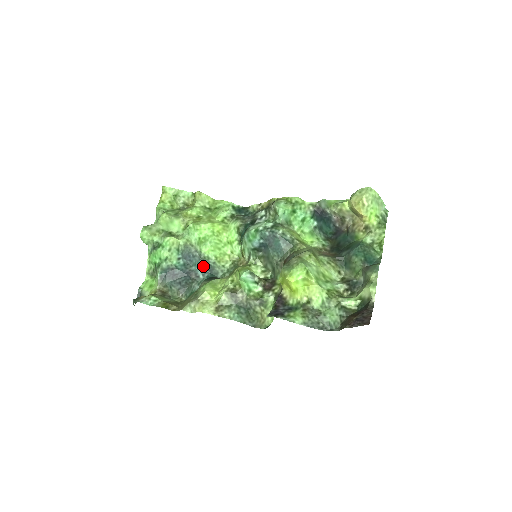
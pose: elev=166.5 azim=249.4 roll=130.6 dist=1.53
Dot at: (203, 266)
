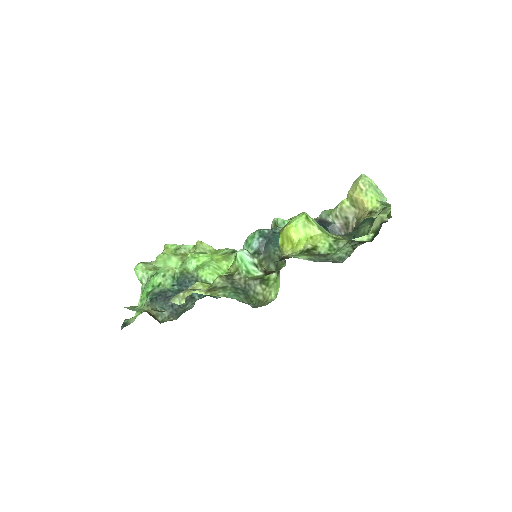
Dot at: occluded
